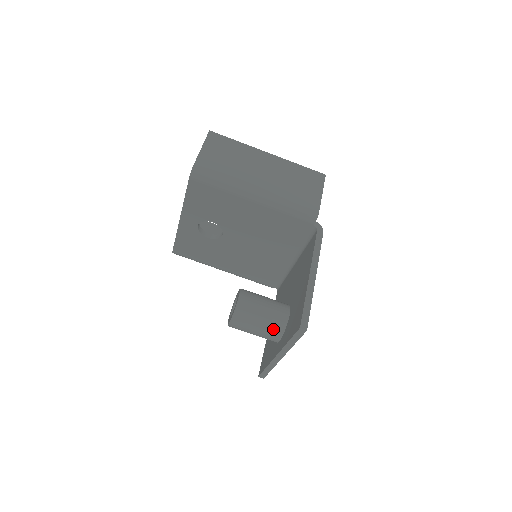
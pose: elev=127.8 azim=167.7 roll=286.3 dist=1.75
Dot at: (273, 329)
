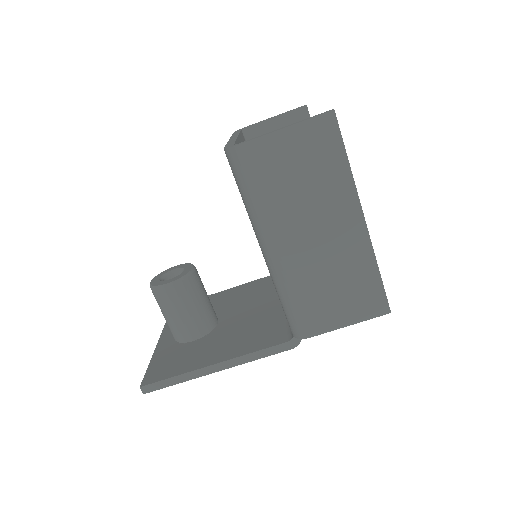
Dot at: (171, 330)
